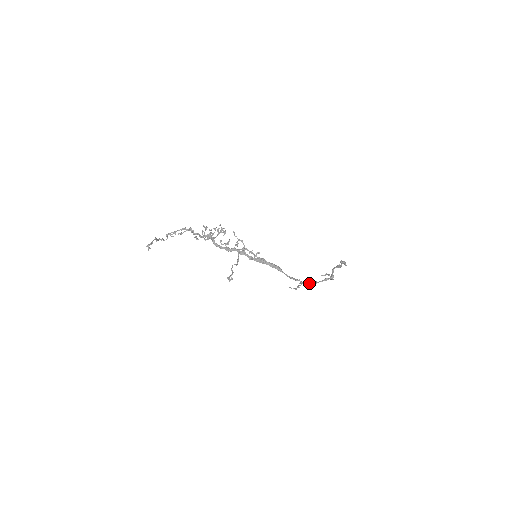
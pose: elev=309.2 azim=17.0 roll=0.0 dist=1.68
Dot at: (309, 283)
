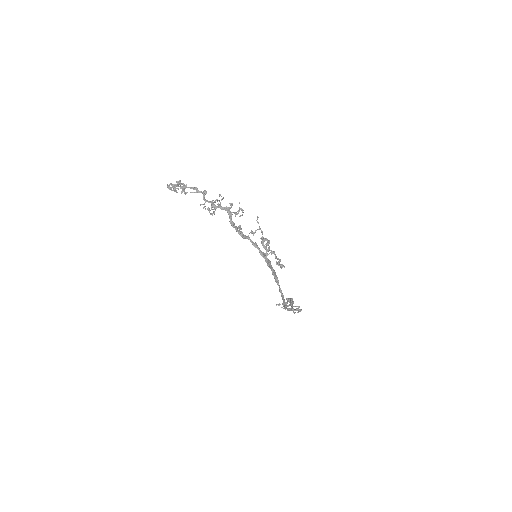
Dot at: occluded
